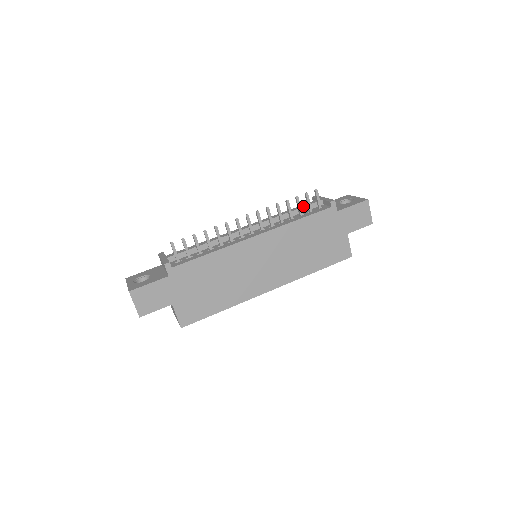
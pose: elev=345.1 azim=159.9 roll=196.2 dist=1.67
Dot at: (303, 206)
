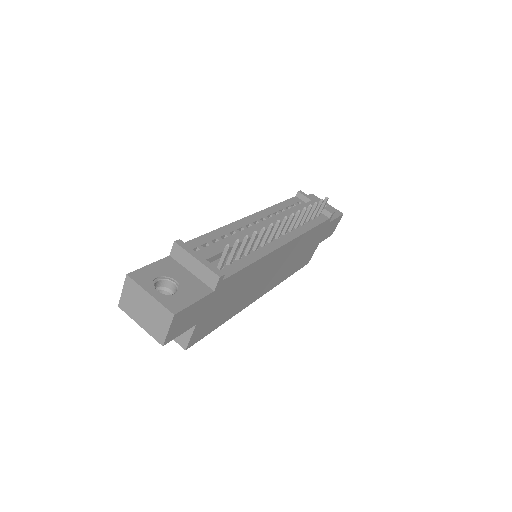
Dot at: occluded
